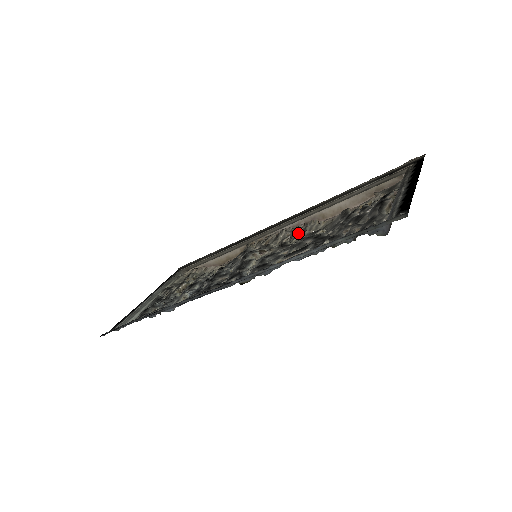
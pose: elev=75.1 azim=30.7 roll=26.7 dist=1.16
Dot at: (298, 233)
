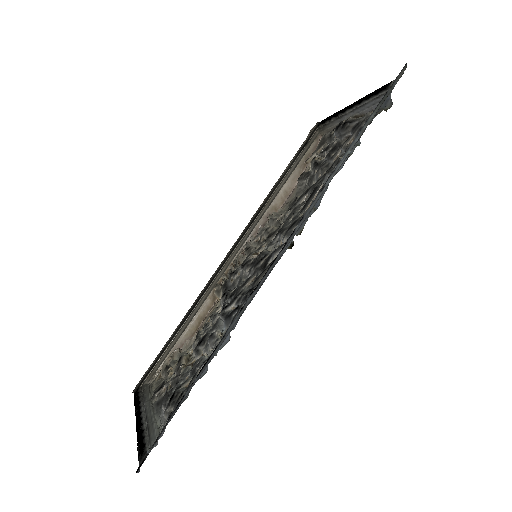
Dot at: (270, 226)
